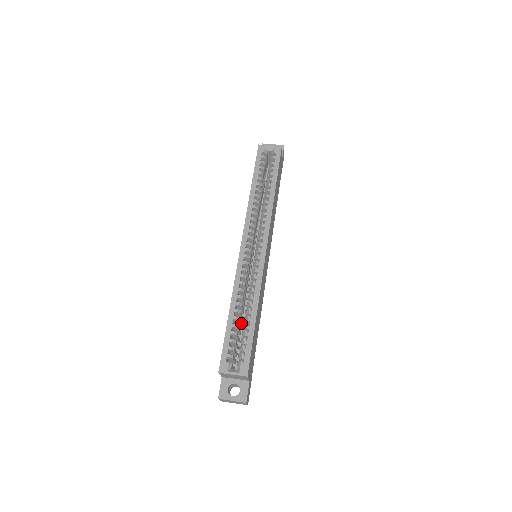
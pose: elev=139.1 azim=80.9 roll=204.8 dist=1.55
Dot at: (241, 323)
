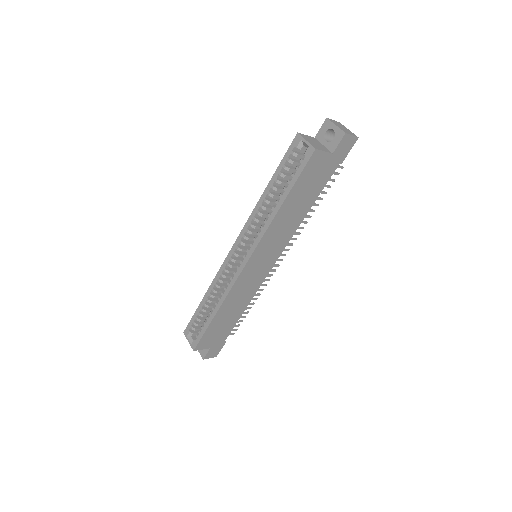
Dot at: occluded
